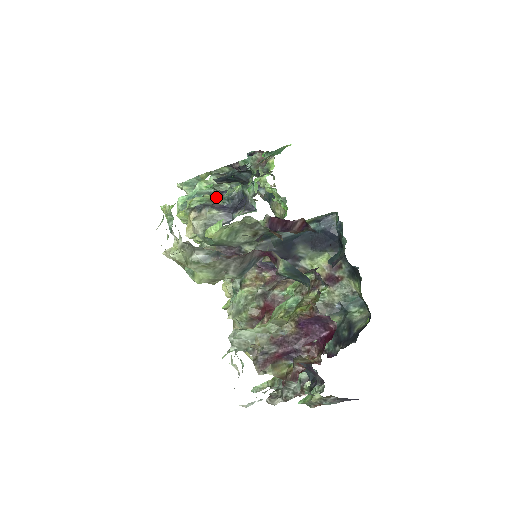
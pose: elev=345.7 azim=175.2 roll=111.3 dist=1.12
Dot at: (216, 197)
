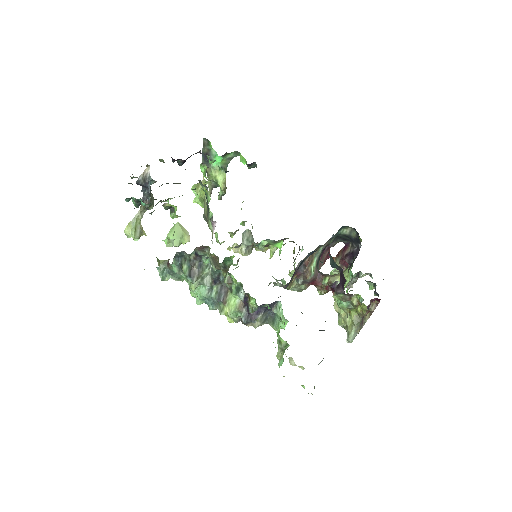
Dot at: (236, 304)
